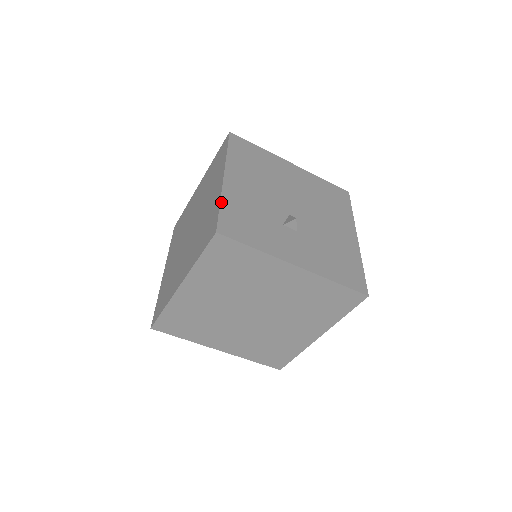
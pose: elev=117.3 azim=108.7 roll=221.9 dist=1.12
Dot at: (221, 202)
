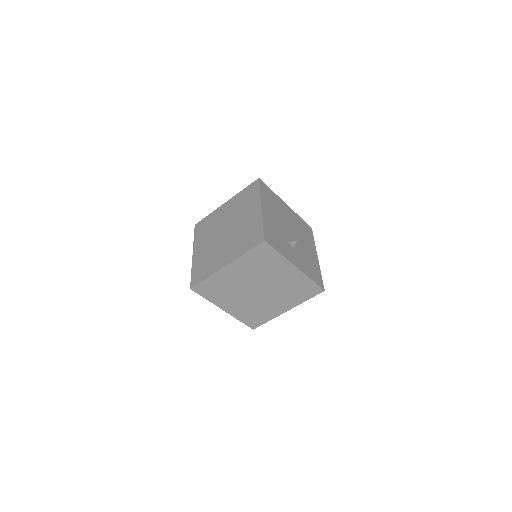
Dot at: (263, 223)
